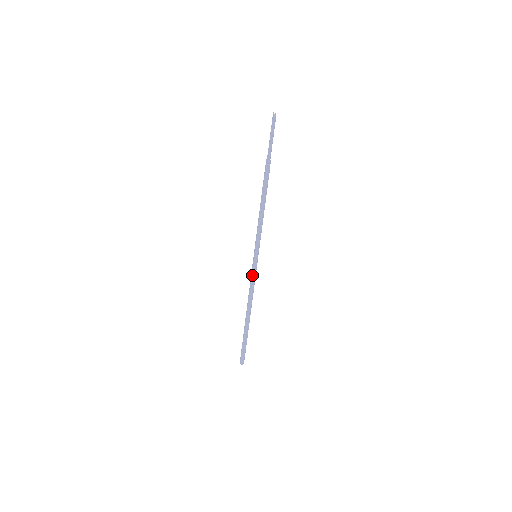
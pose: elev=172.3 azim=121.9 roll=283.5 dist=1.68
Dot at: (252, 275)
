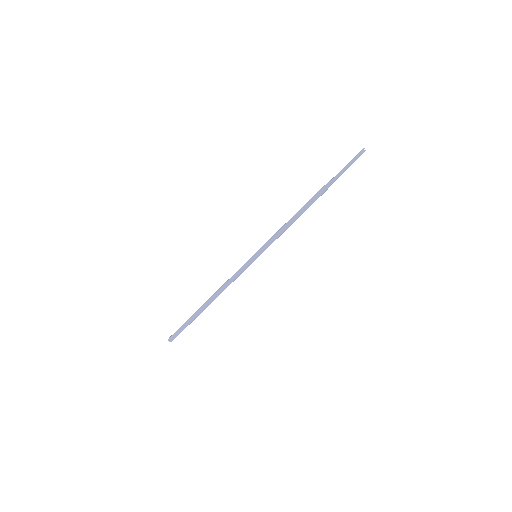
Dot at: (241, 271)
